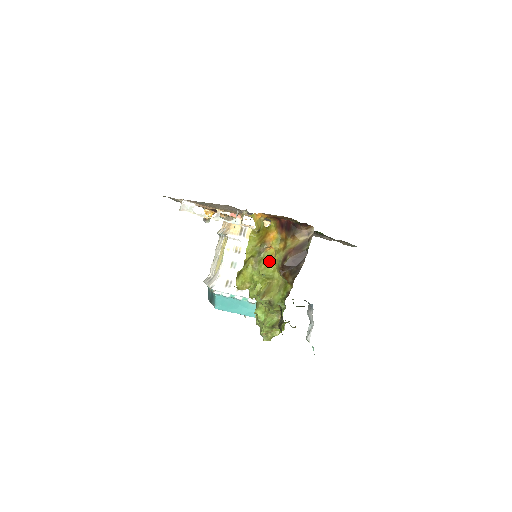
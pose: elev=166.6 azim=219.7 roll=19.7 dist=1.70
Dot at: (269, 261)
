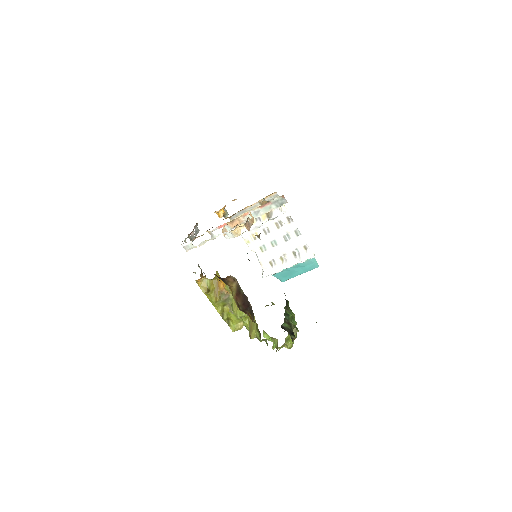
Dot at: occluded
